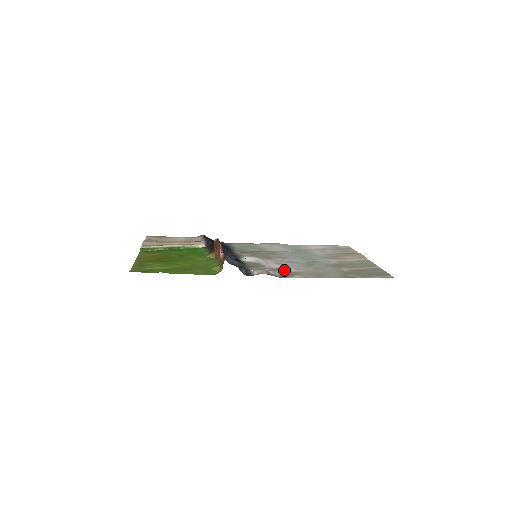
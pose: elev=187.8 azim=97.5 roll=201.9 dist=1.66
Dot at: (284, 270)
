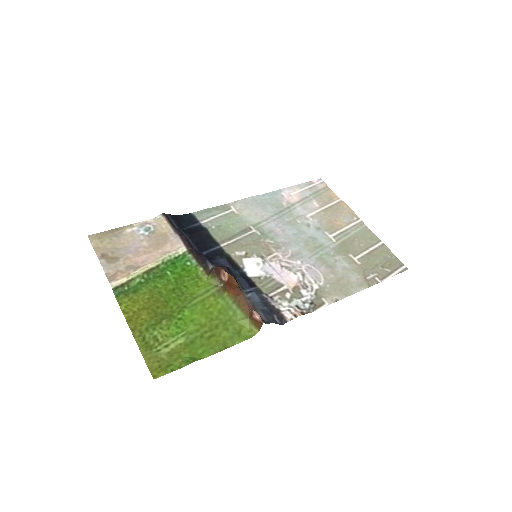
Dot at: (306, 289)
